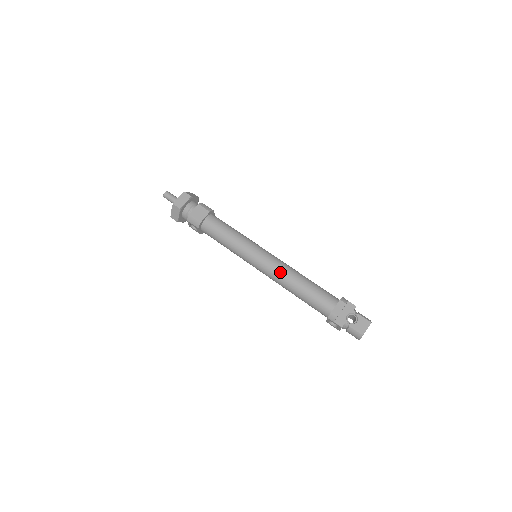
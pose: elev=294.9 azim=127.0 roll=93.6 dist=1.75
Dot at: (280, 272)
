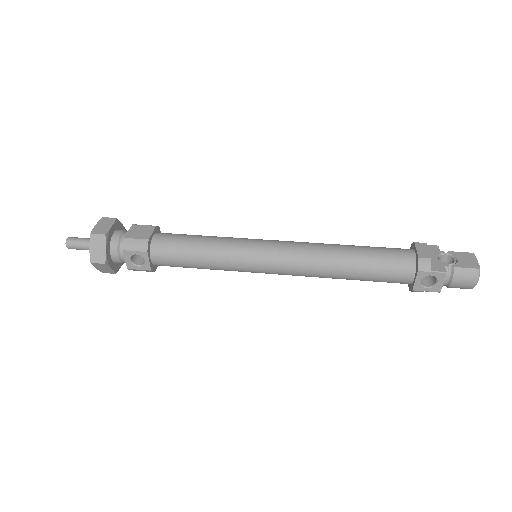
Dot at: (308, 249)
